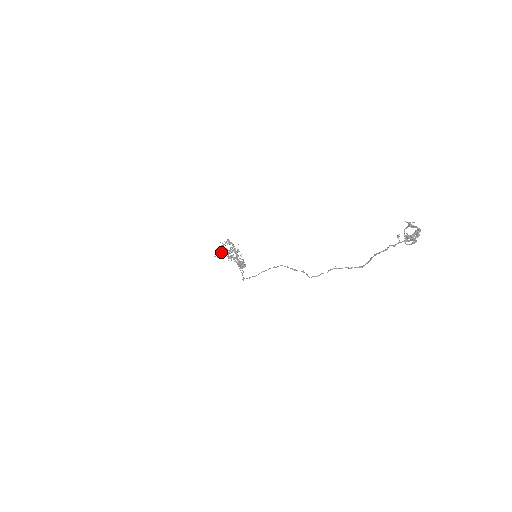
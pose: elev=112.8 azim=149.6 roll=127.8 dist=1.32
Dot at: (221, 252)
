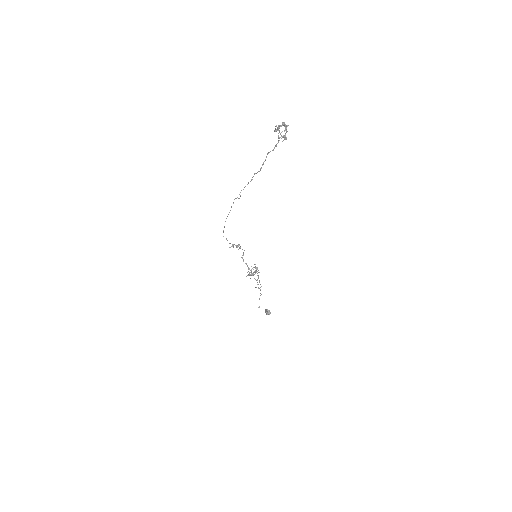
Dot at: (248, 274)
